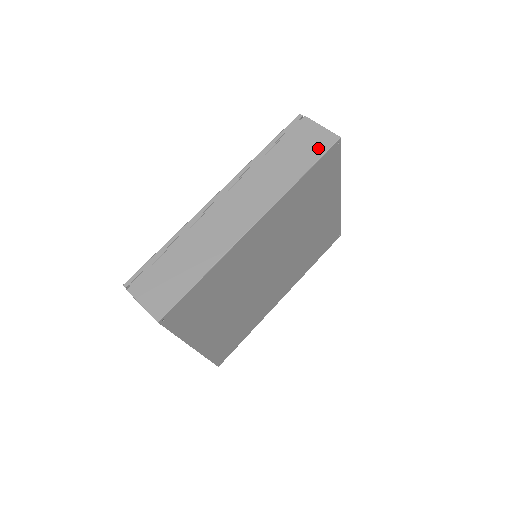
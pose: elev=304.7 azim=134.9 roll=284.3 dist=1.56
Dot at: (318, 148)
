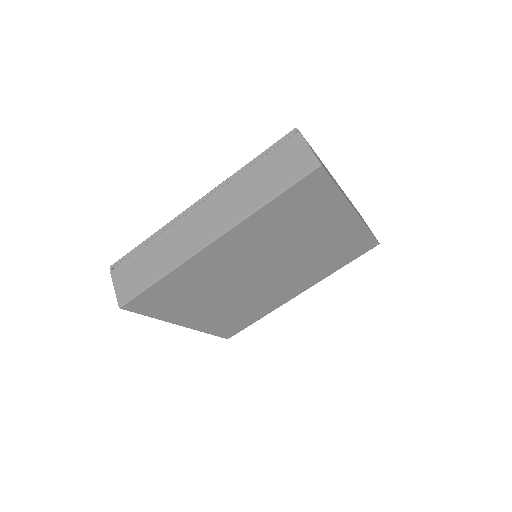
Dot at: (295, 173)
